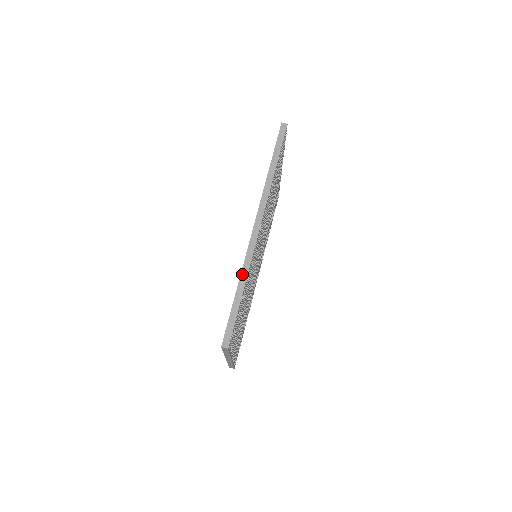
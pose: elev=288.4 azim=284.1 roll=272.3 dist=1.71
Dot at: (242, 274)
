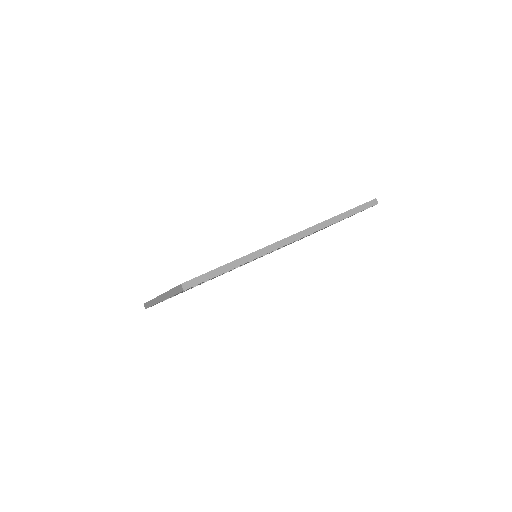
Dot at: (248, 256)
